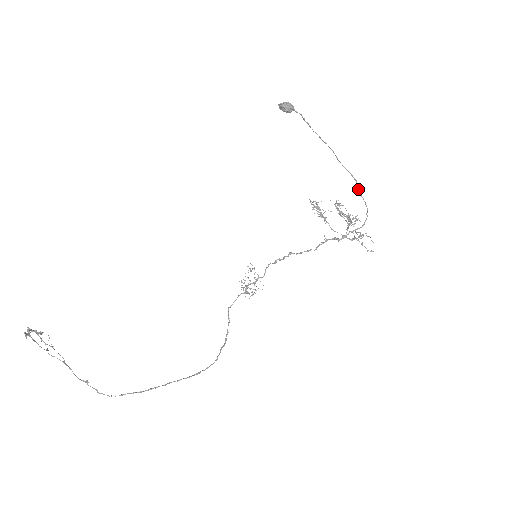
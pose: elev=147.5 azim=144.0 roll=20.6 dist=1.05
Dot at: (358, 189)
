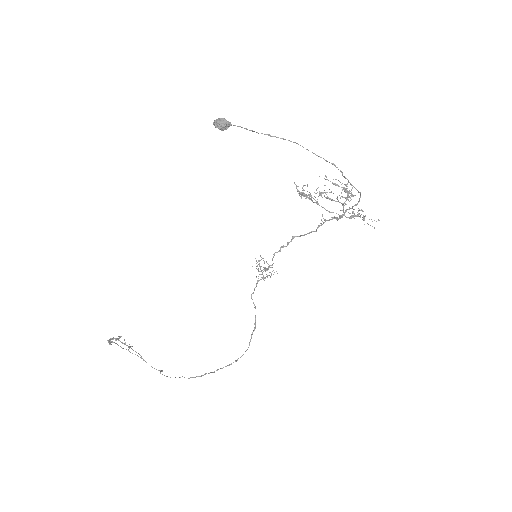
Dot at: (340, 171)
